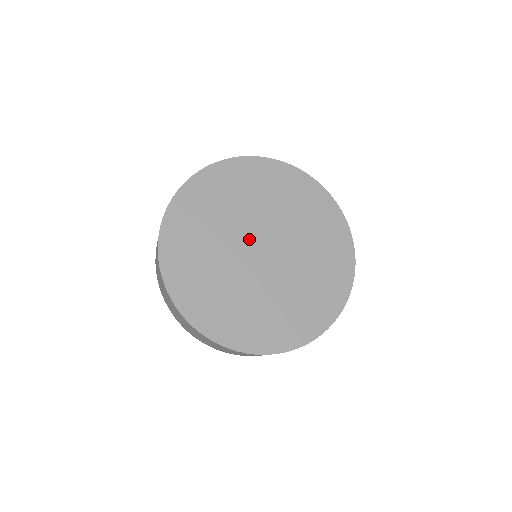
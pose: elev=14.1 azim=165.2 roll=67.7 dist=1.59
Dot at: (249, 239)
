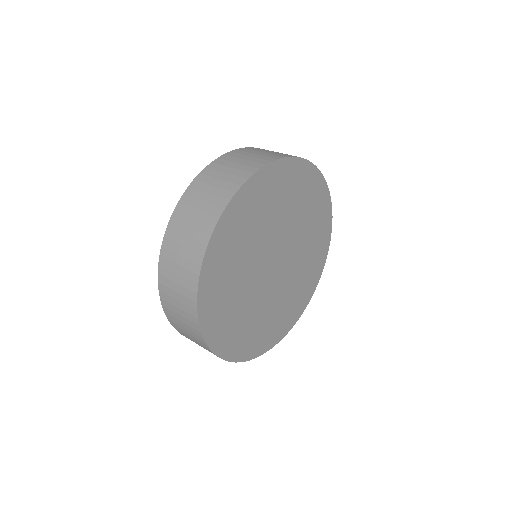
Dot at: (271, 252)
